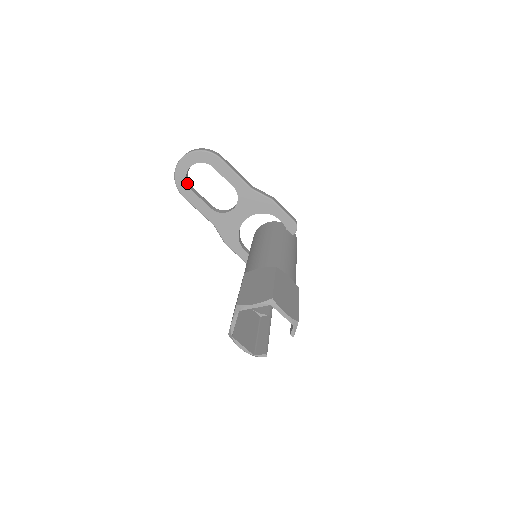
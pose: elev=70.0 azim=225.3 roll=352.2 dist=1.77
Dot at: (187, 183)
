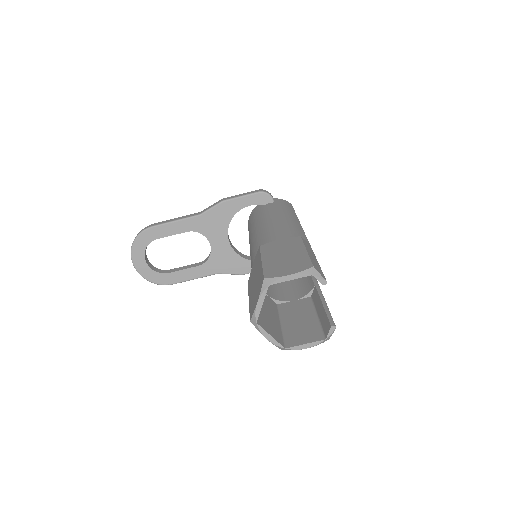
Dot at: (160, 273)
